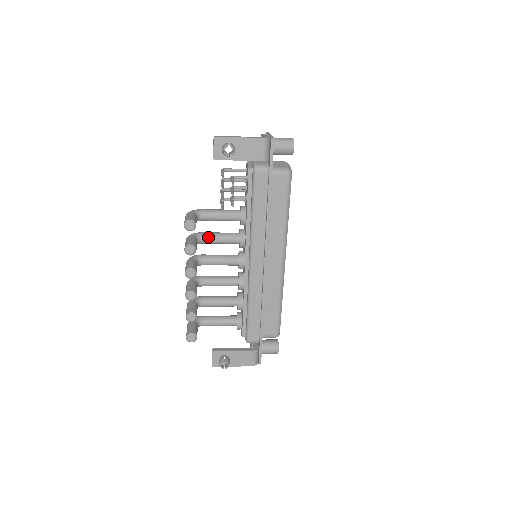
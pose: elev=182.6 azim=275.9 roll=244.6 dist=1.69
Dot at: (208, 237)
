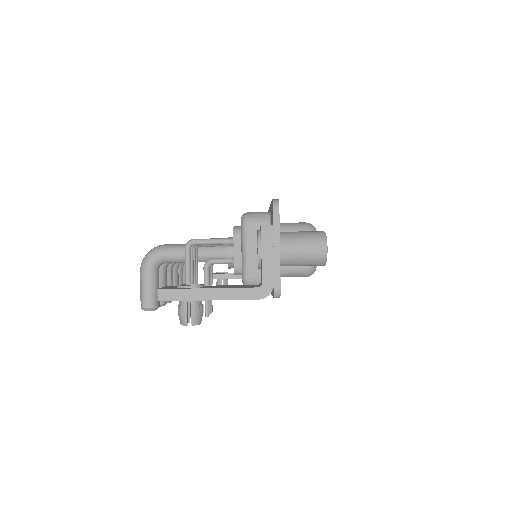
Dot at: occluded
